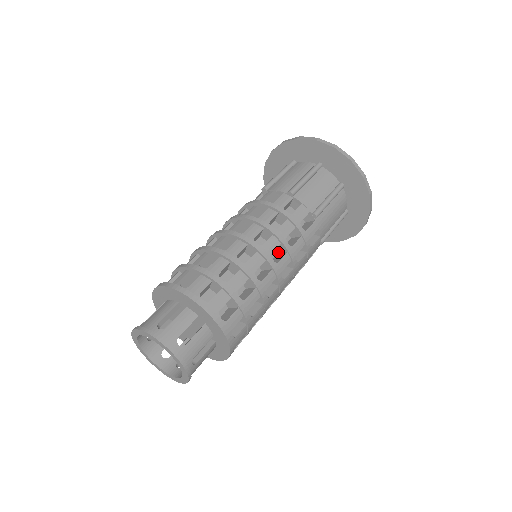
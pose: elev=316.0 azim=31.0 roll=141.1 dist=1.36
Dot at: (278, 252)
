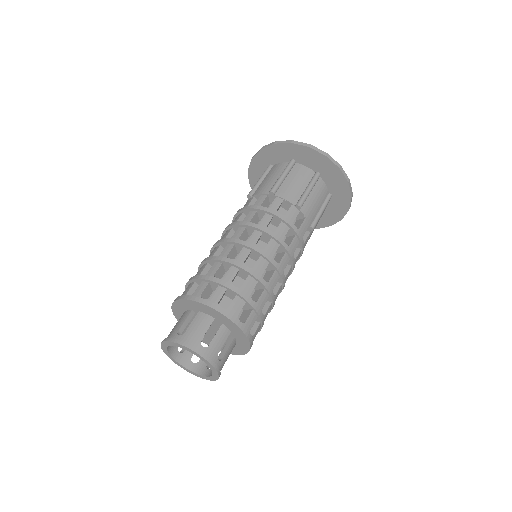
Dot at: occluded
